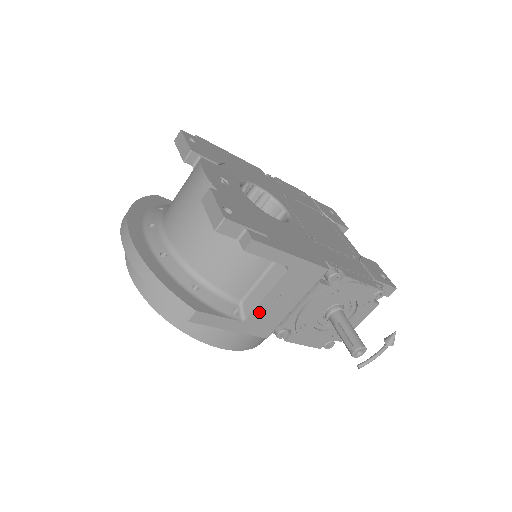
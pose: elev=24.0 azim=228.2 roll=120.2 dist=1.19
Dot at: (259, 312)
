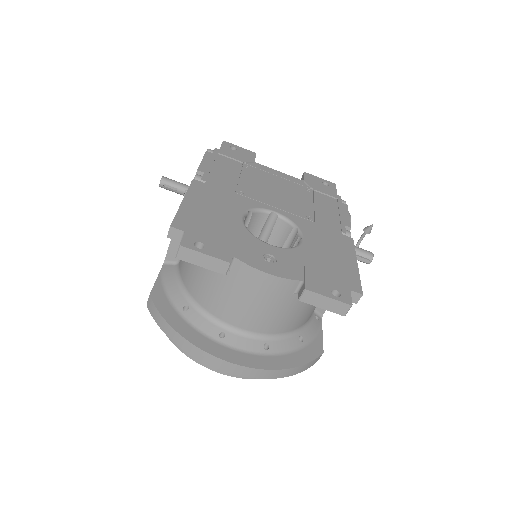
Dot at: occluded
